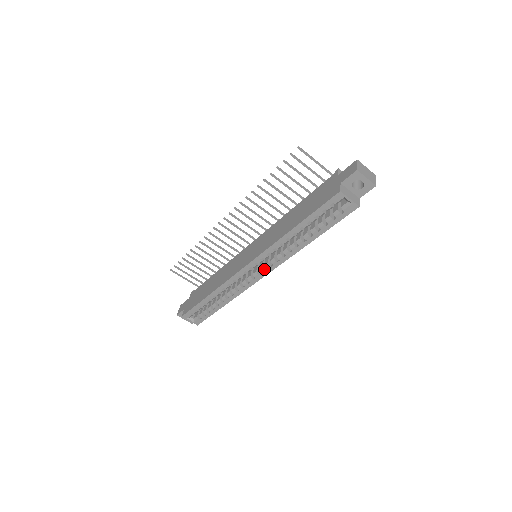
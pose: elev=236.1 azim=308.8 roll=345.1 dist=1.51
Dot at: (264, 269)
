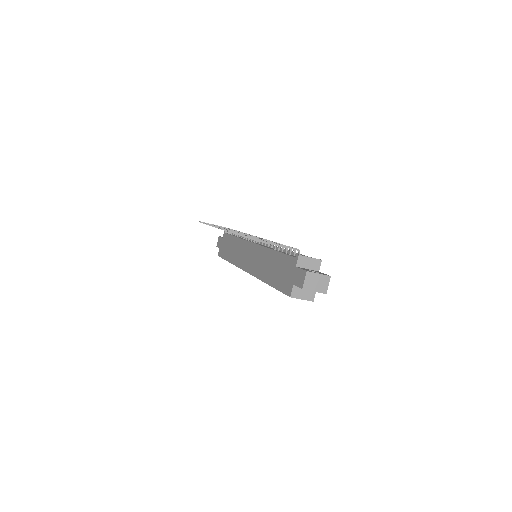
Dot at: occluded
